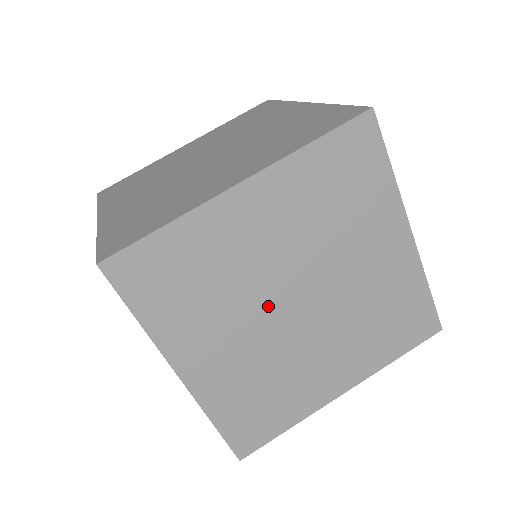
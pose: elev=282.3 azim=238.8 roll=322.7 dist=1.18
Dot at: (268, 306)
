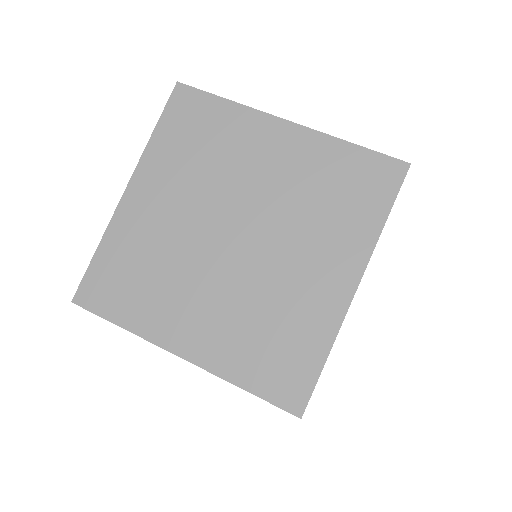
Dot at: occluded
